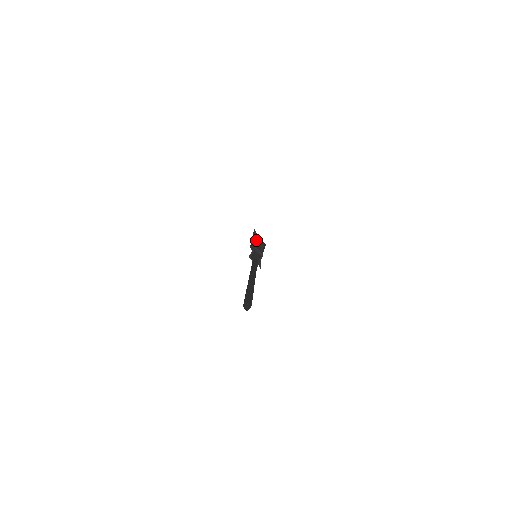
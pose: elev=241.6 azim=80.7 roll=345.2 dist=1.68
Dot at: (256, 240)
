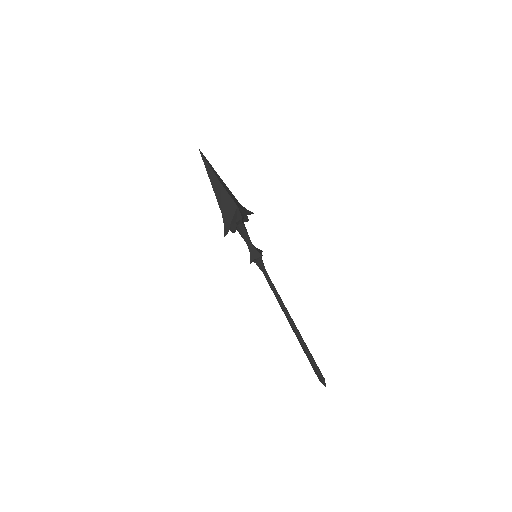
Dot at: occluded
